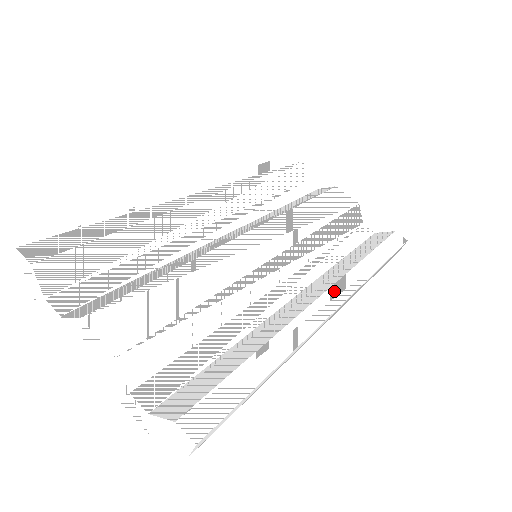
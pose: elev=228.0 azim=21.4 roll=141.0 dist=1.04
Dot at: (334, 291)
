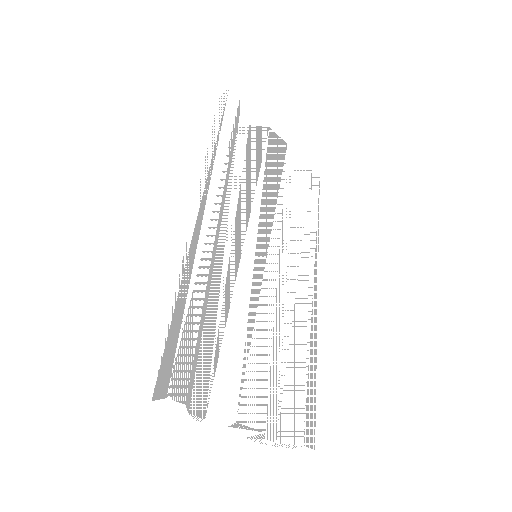
Dot at: (312, 271)
